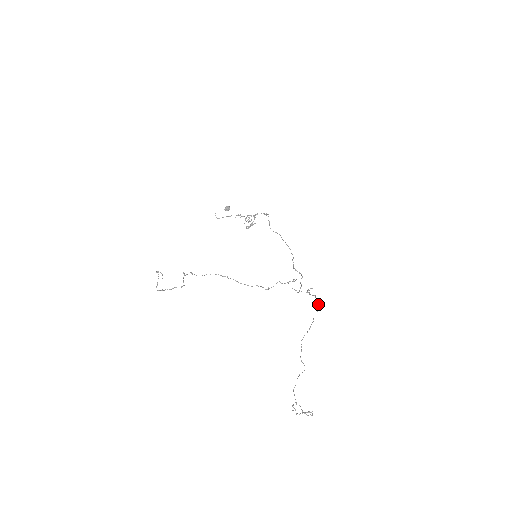
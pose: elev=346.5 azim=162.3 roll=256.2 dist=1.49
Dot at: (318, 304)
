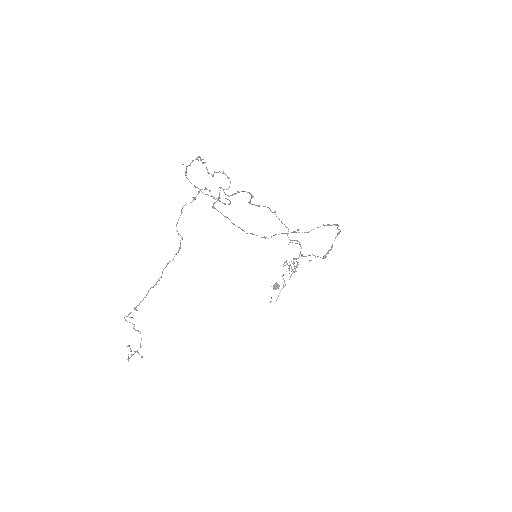
Dot at: occluded
